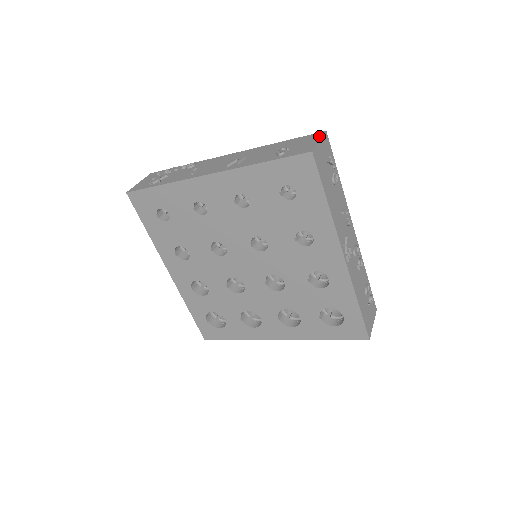
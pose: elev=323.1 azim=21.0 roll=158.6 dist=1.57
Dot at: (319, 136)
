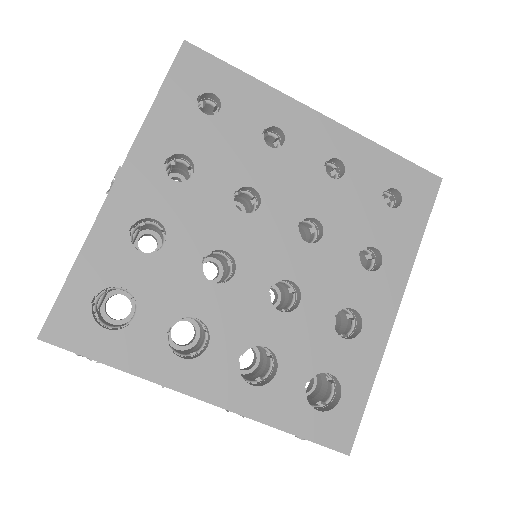
Dot at: occluded
